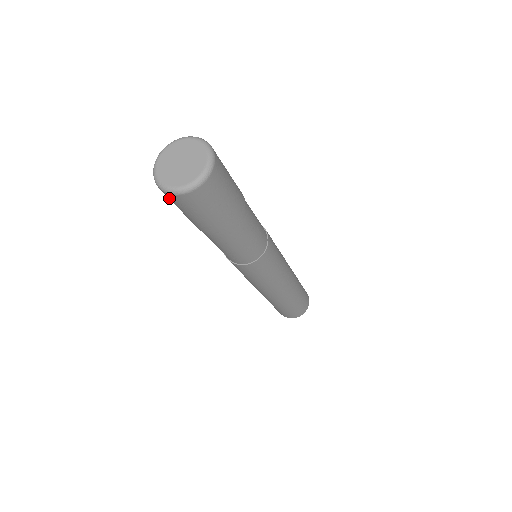
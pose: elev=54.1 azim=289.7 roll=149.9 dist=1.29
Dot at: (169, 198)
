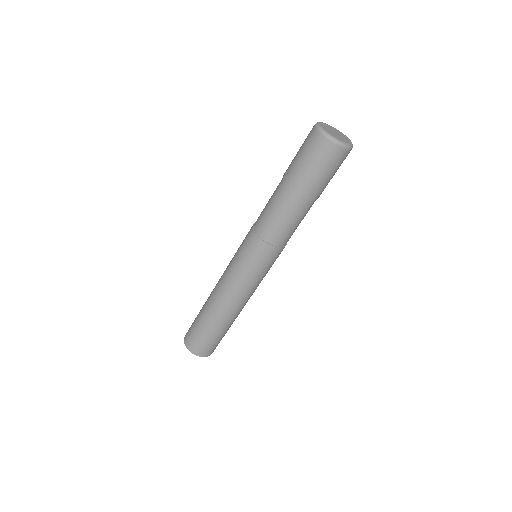
Dot at: (318, 144)
